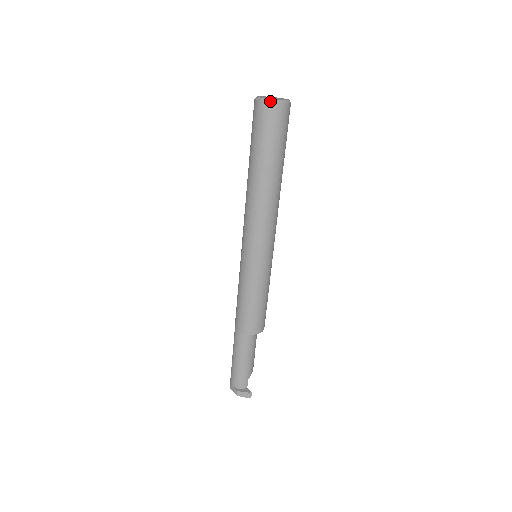
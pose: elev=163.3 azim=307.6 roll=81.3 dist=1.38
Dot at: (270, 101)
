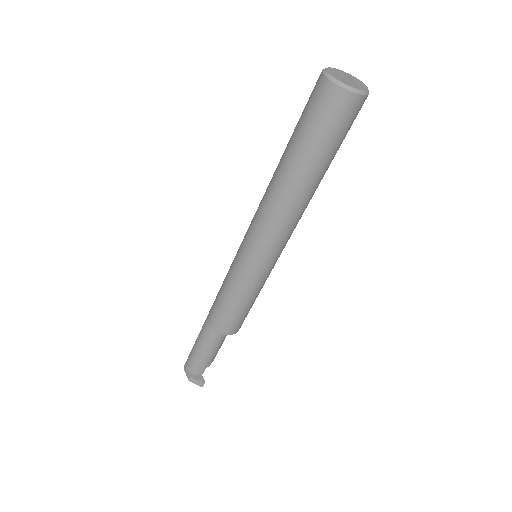
Dot at: (342, 86)
